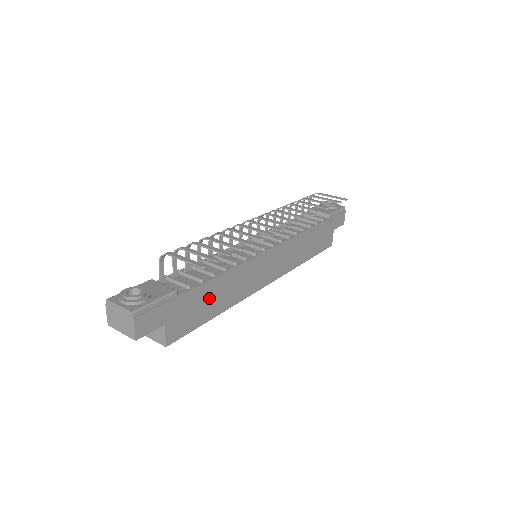
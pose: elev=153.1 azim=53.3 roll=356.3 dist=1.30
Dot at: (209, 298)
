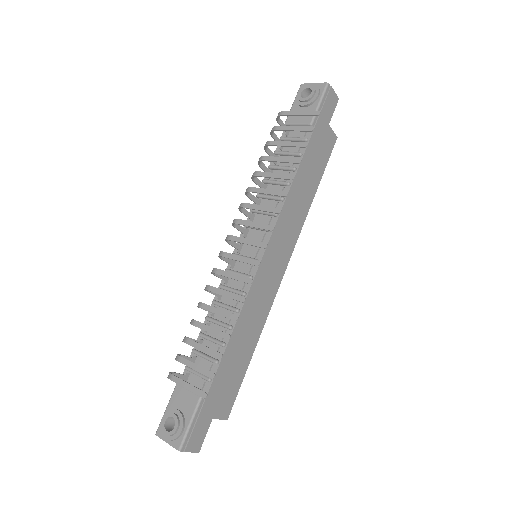
Dot at: (235, 359)
